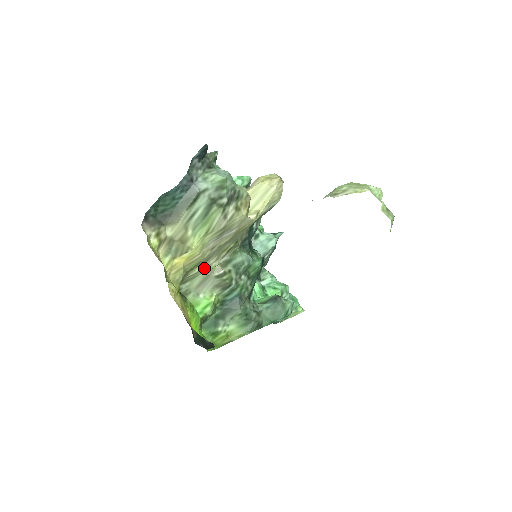
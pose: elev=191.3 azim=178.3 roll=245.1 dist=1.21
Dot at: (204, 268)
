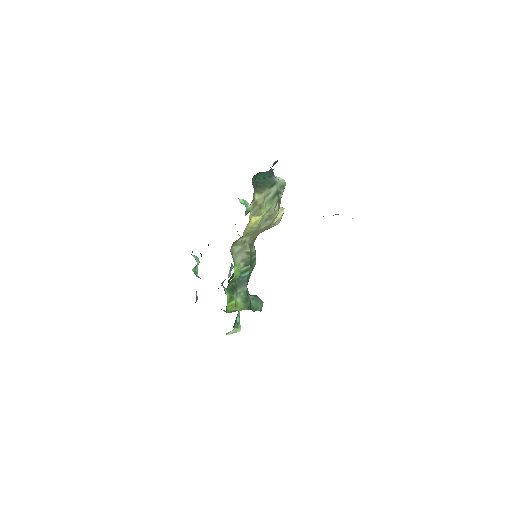
Dot at: (244, 241)
